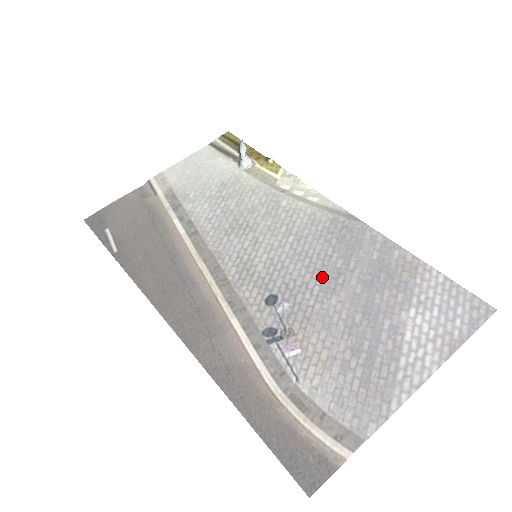
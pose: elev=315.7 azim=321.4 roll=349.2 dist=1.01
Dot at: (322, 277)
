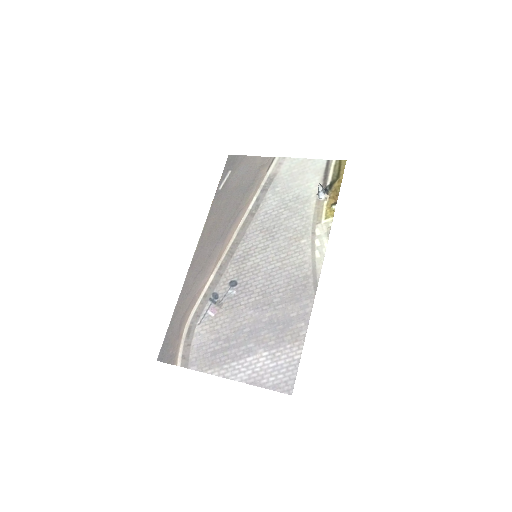
Dot at: (262, 297)
